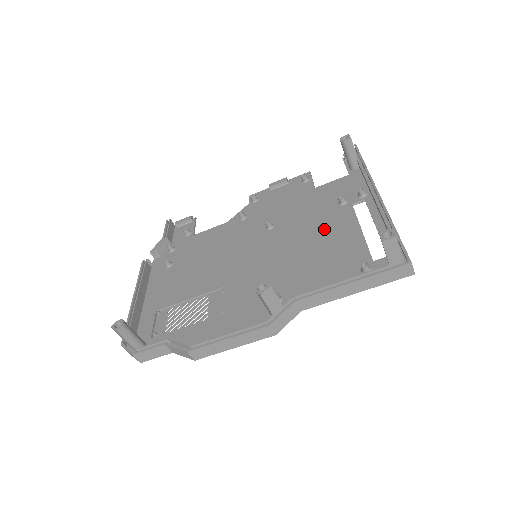
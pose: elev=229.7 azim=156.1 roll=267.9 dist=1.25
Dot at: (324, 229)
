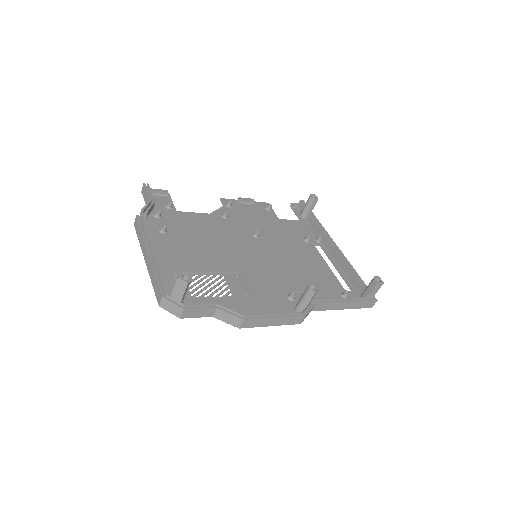
Dot at: (302, 255)
